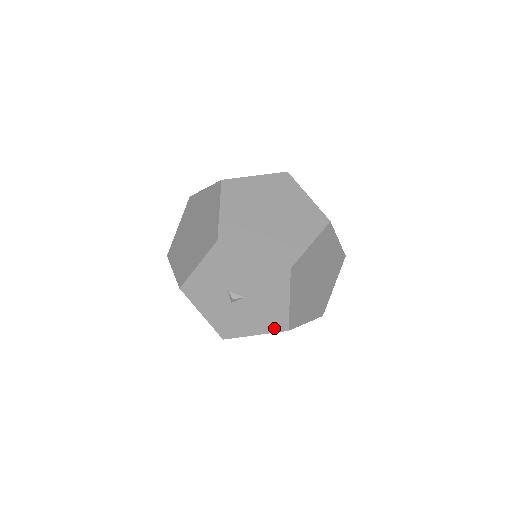
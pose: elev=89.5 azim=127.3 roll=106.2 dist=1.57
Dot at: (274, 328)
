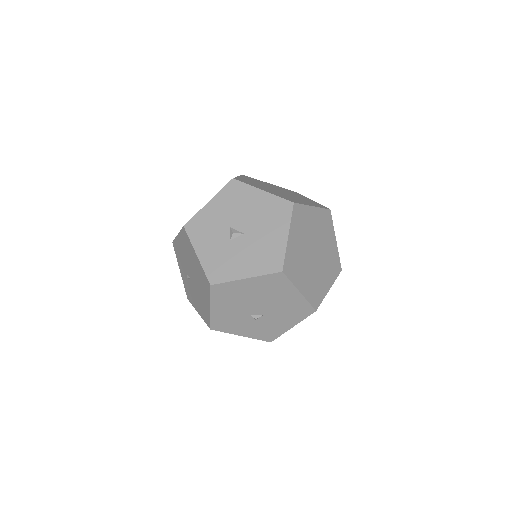
Dot at: (268, 269)
